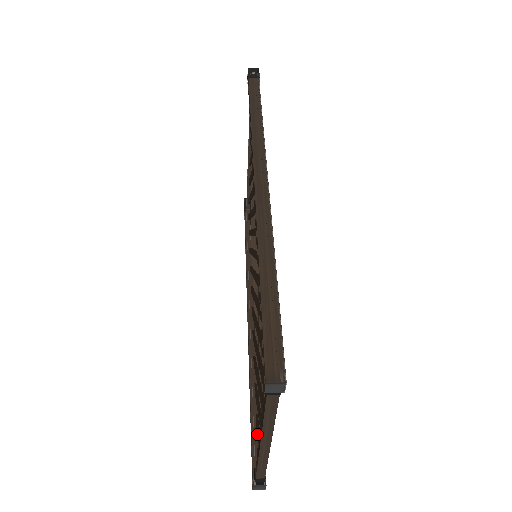
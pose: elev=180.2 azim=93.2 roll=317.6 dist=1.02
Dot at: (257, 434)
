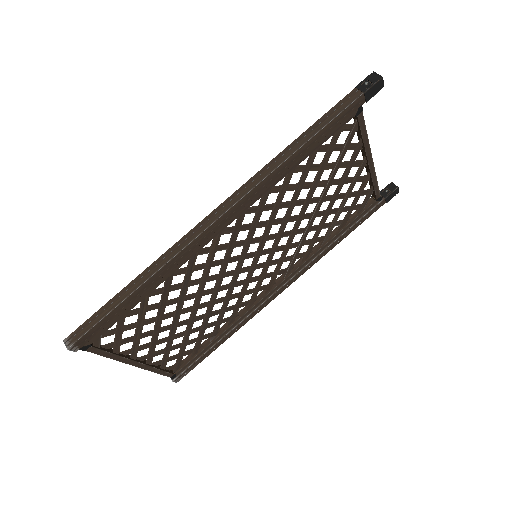
Dot at: (179, 355)
